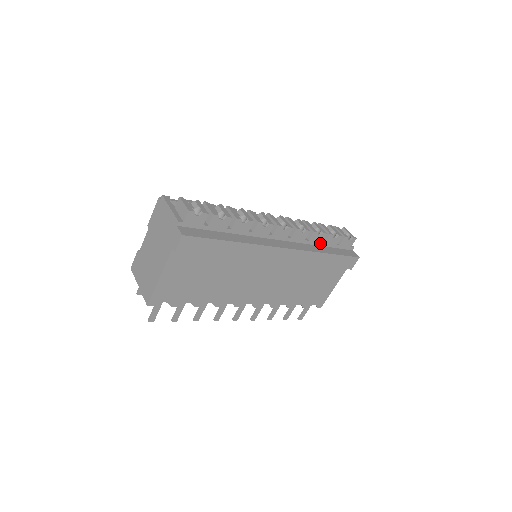
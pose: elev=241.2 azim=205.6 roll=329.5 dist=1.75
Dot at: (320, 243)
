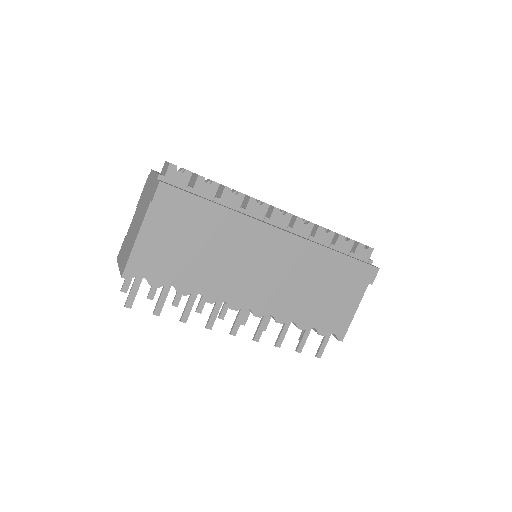
Dot at: (329, 244)
